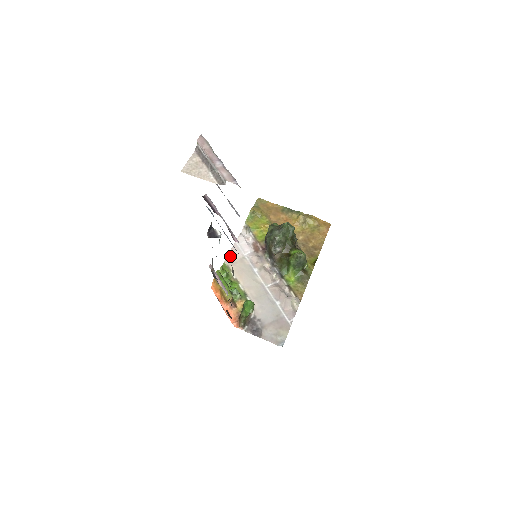
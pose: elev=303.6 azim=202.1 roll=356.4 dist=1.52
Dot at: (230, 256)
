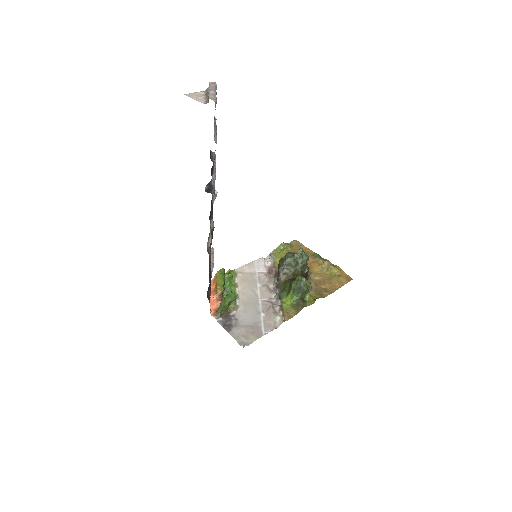
Dot at: (243, 267)
